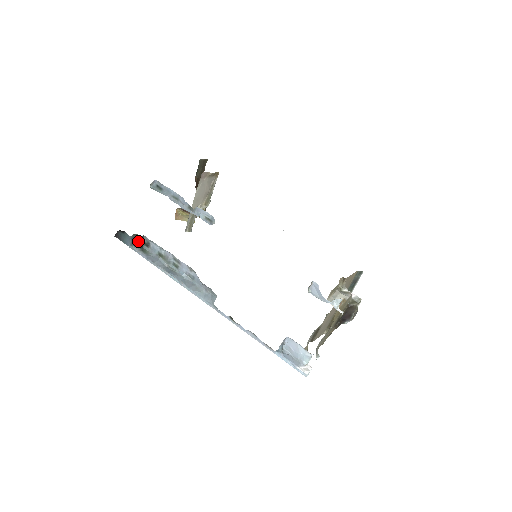
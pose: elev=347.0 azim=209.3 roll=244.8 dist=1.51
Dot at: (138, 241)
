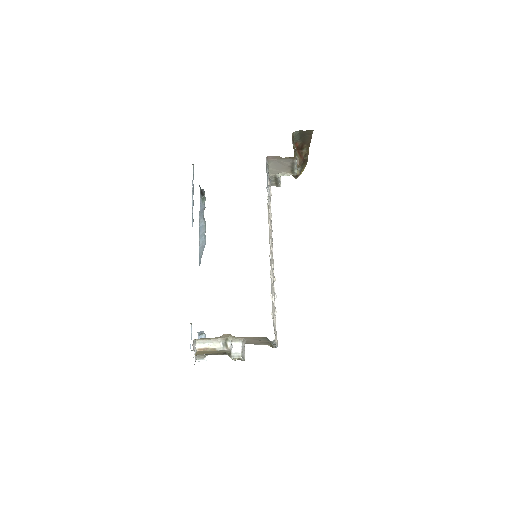
Dot at: (201, 190)
